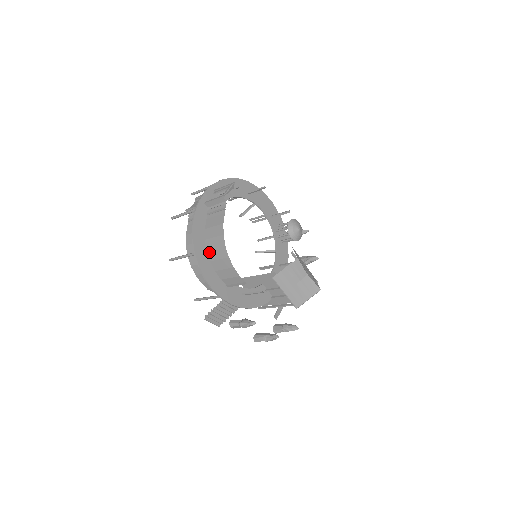
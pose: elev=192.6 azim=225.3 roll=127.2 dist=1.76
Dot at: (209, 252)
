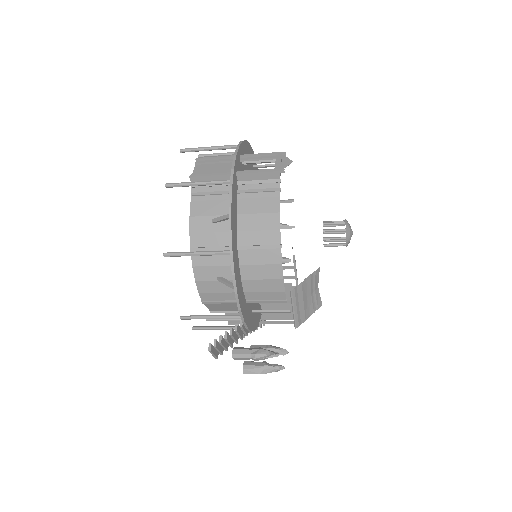
Dot at: (242, 251)
